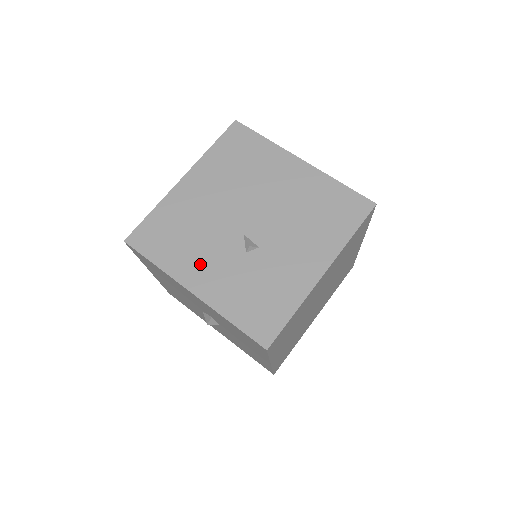
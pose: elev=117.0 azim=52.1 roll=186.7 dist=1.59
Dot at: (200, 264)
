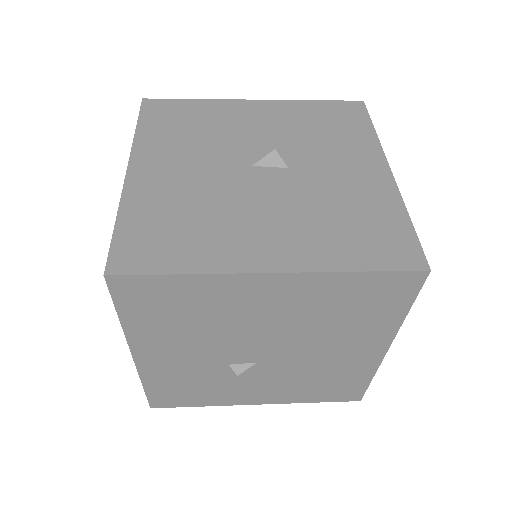
Dot at: occluded
